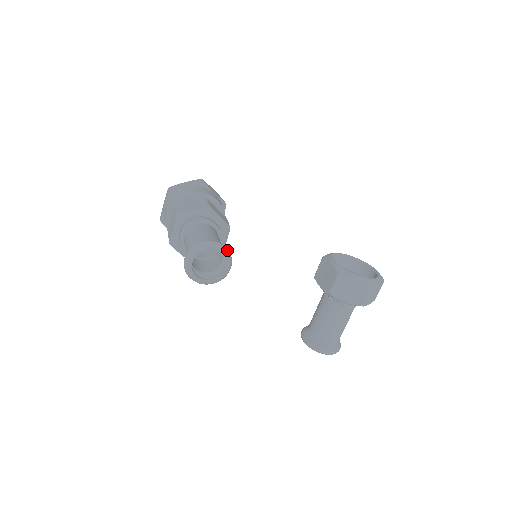
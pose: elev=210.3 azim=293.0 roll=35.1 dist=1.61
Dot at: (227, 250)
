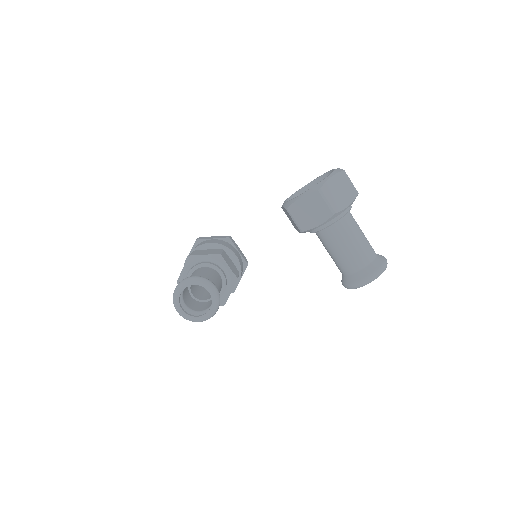
Dot at: (196, 278)
